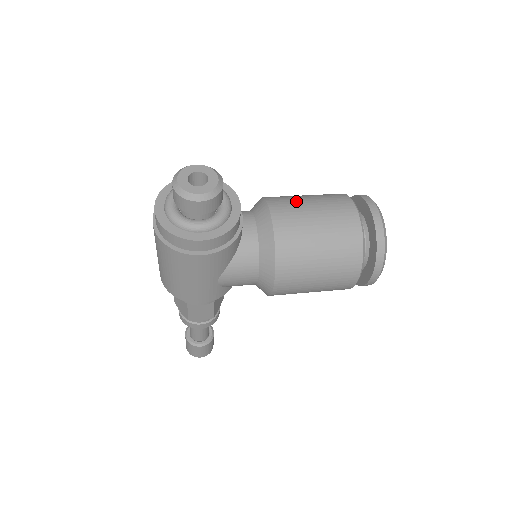
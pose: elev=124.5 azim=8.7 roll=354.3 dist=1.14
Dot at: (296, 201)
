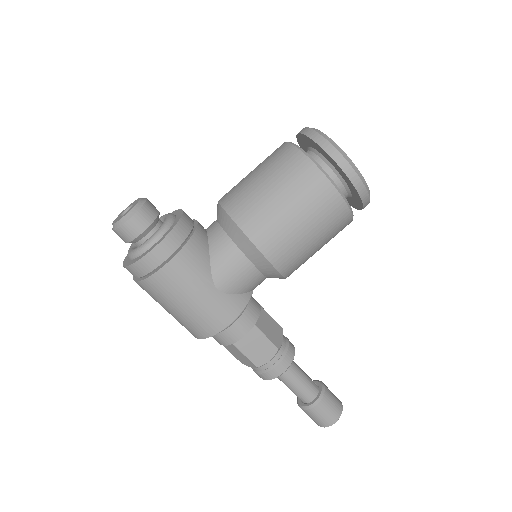
Dot at: occluded
